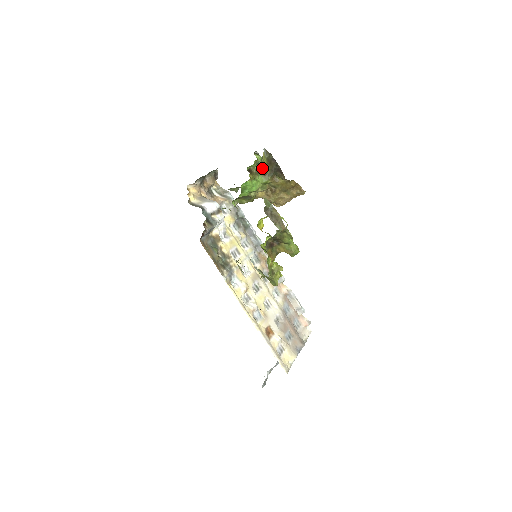
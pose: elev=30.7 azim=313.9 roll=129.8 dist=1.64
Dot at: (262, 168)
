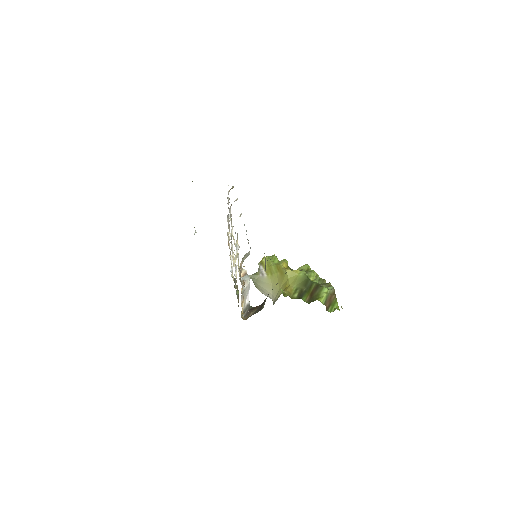
Dot at: occluded
